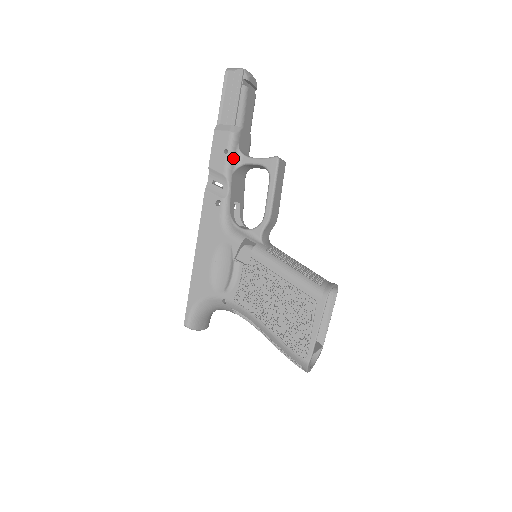
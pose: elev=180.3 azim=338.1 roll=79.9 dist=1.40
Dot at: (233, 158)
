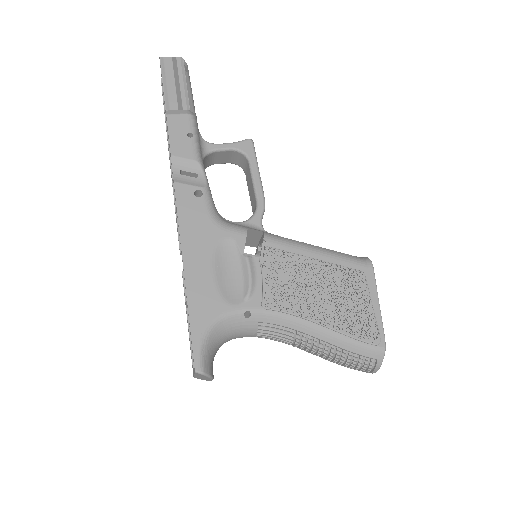
Dot at: (199, 143)
